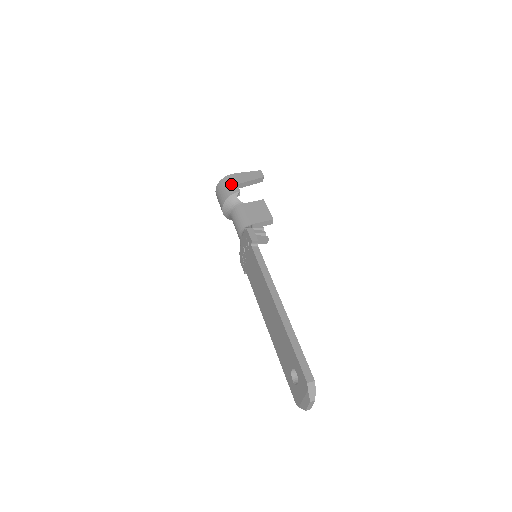
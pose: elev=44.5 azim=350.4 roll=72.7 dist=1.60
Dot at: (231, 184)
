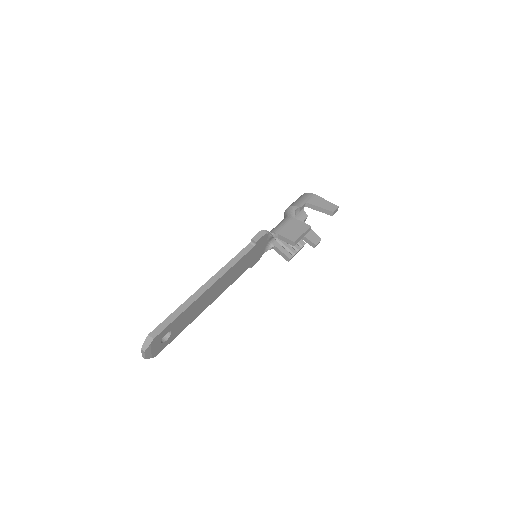
Dot at: (303, 199)
